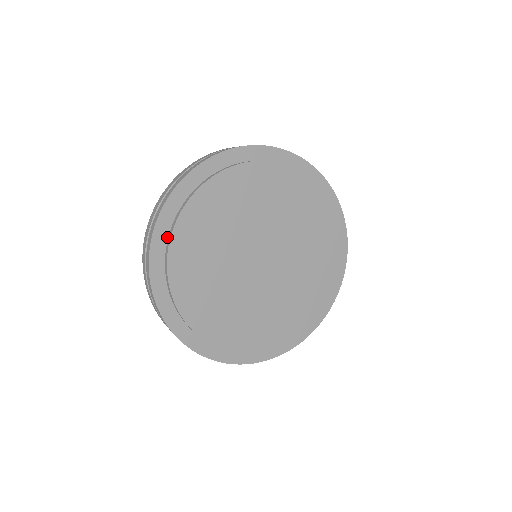
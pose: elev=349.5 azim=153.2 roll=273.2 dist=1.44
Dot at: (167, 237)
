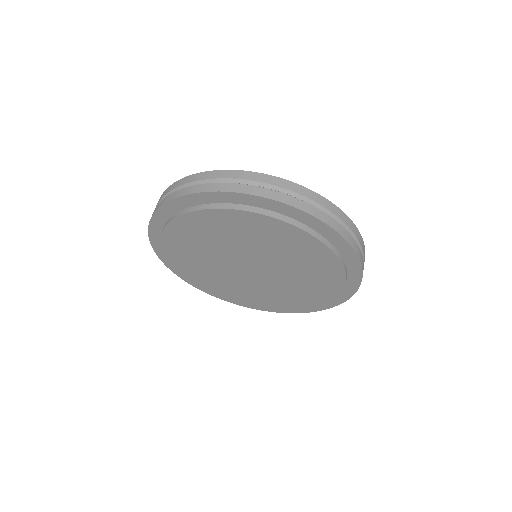
Dot at: (182, 209)
